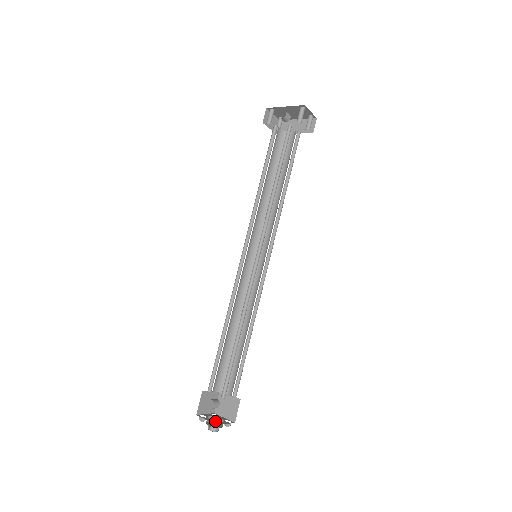
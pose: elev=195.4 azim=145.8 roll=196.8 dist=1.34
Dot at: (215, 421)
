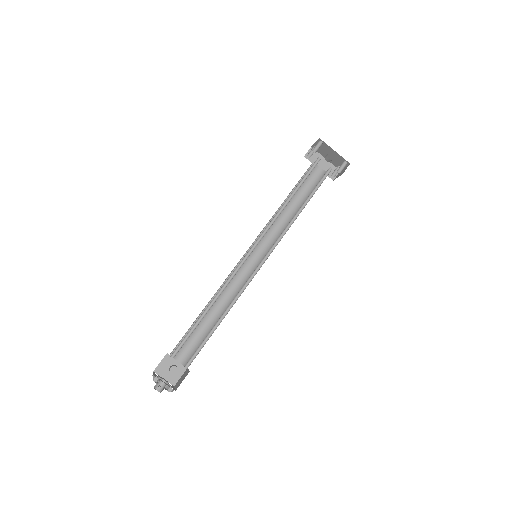
Dot at: occluded
